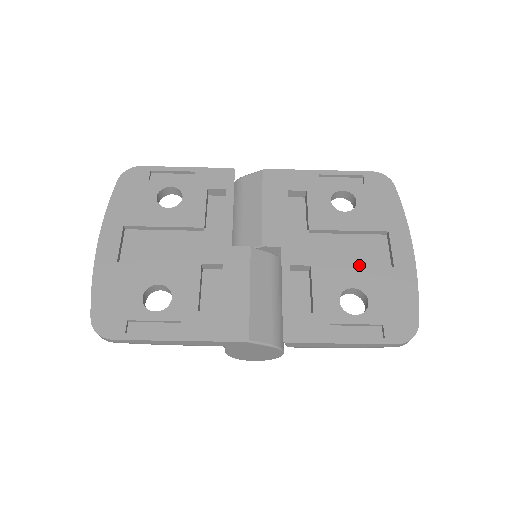
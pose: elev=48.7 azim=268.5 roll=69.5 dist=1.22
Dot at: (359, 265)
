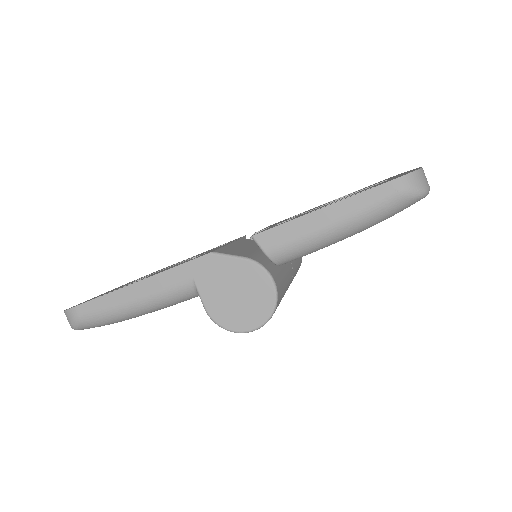
Dot at: occluded
